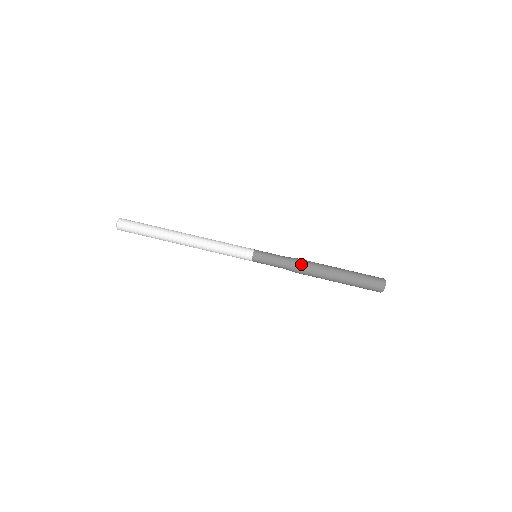
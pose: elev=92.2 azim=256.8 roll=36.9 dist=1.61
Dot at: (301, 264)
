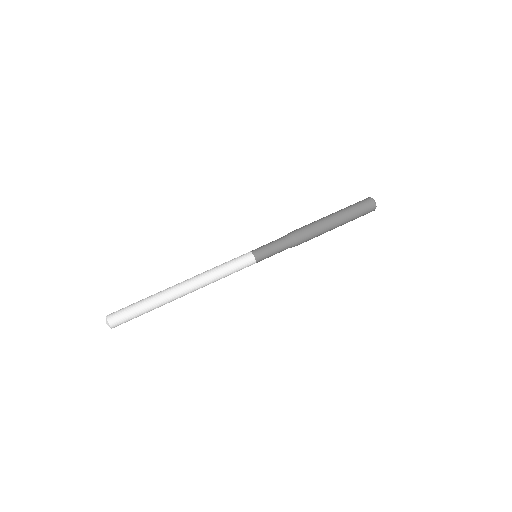
Dot at: (296, 230)
